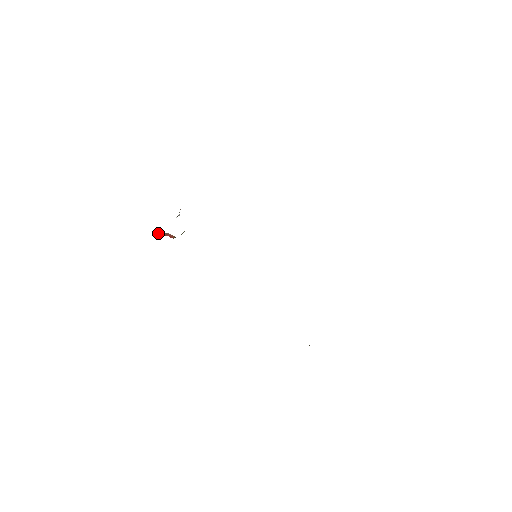
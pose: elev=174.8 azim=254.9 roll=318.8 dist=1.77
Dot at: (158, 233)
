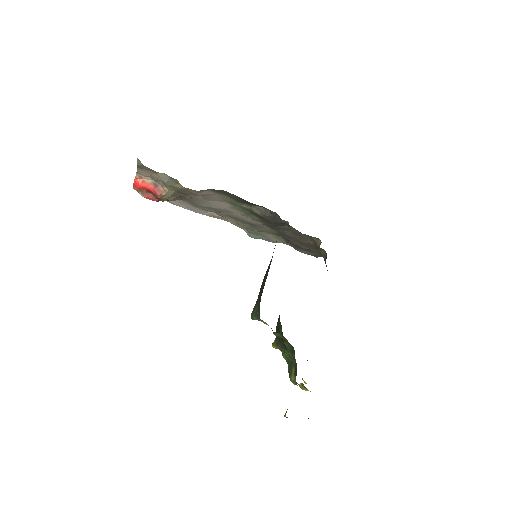
Dot at: (144, 179)
